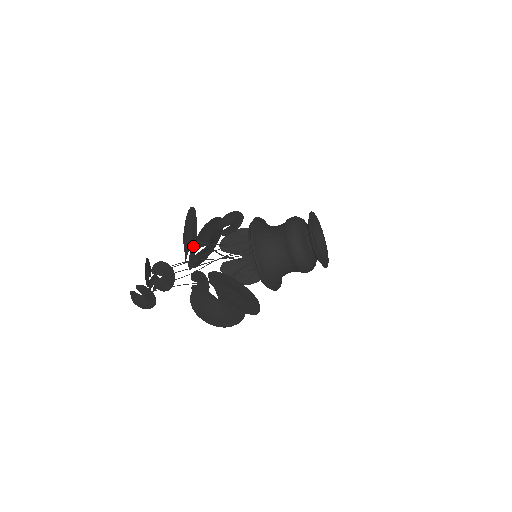
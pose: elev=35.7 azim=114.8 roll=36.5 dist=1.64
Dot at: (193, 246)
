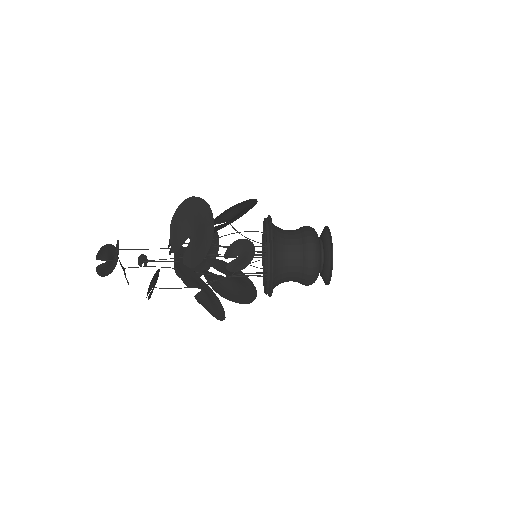
Dot at: (212, 311)
